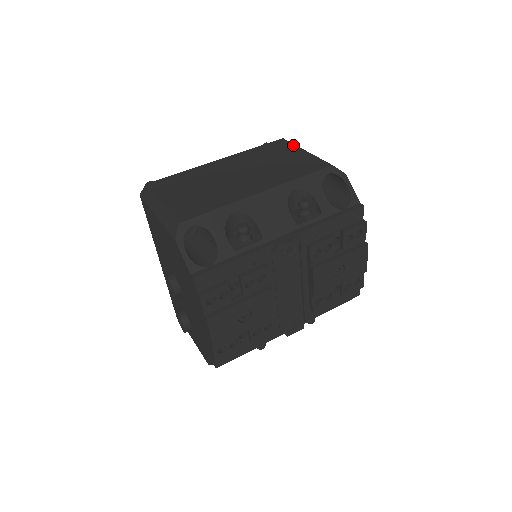
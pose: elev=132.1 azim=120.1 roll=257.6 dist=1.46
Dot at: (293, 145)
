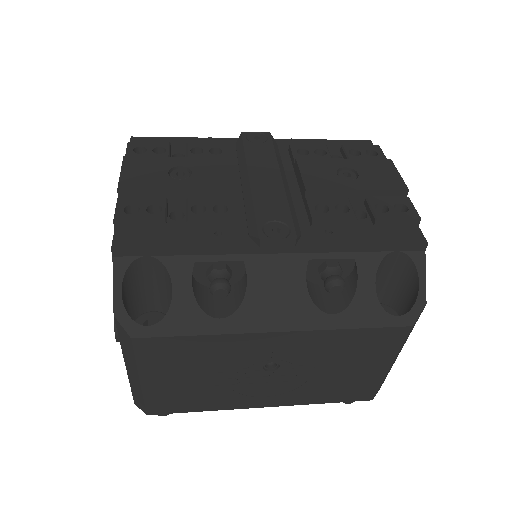
Dot at: occluded
